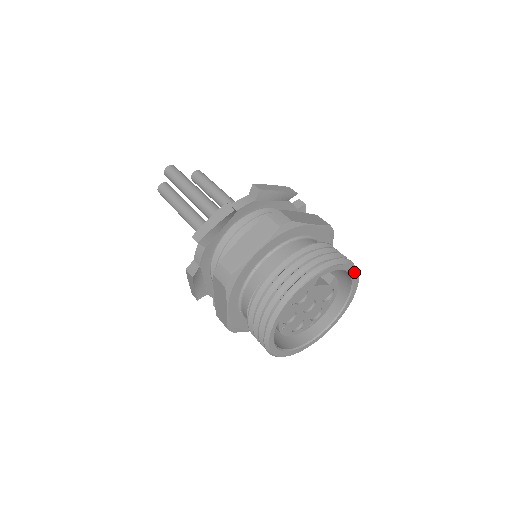
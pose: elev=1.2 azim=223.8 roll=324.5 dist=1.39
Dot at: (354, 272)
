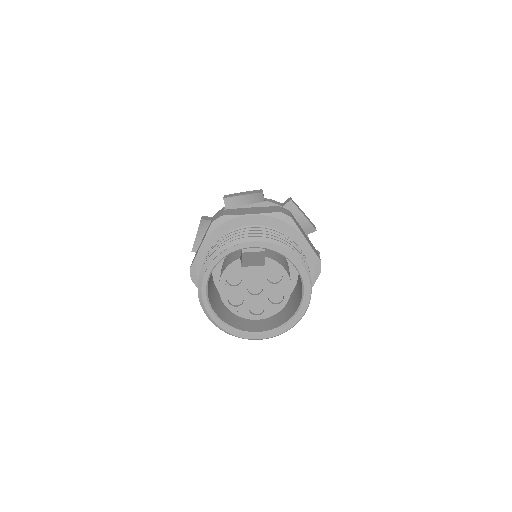
Dot at: (278, 249)
